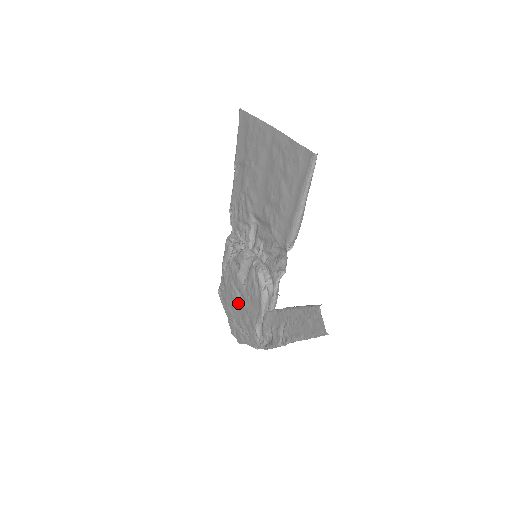
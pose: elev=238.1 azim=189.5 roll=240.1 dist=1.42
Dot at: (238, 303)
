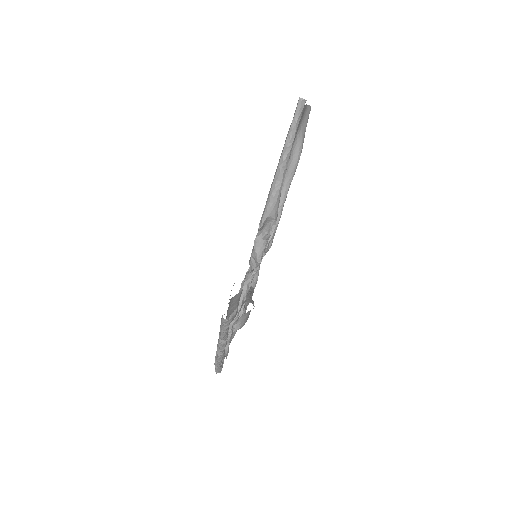
Dot at: occluded
